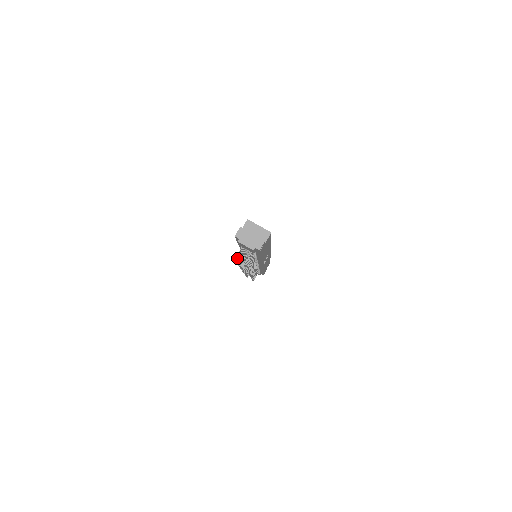
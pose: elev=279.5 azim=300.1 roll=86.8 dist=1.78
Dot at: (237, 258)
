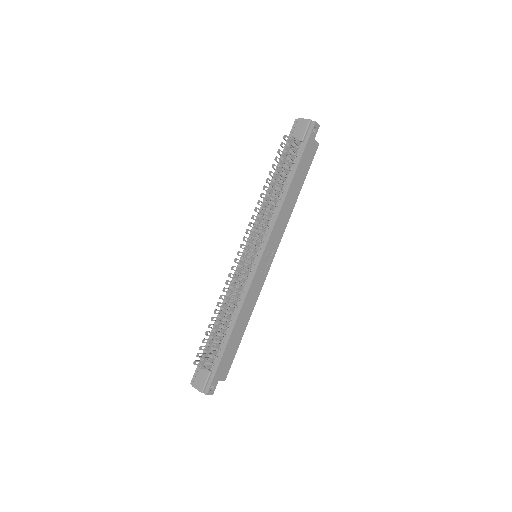
Dot at: (282, 146)
